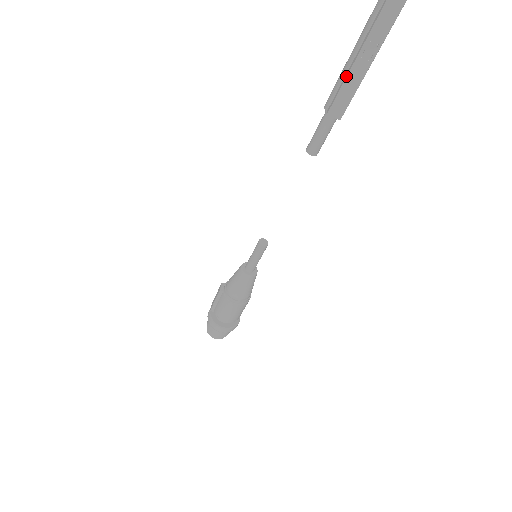
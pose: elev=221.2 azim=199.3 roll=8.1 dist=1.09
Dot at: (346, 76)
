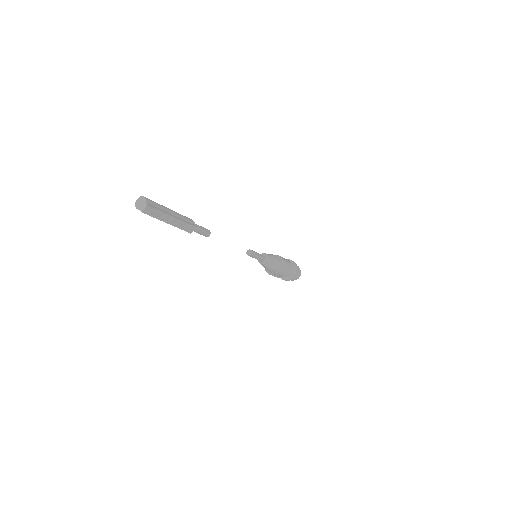
Dot at: occluded
